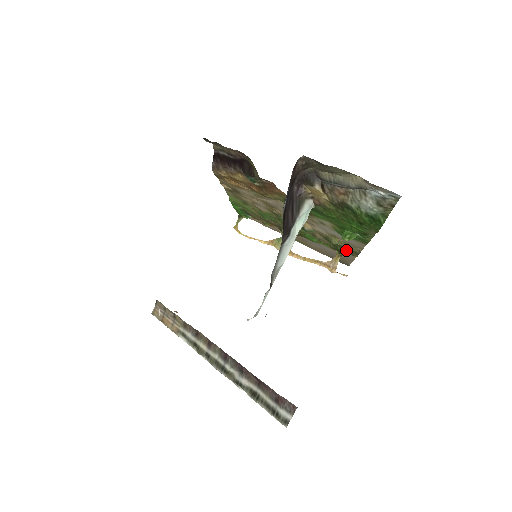
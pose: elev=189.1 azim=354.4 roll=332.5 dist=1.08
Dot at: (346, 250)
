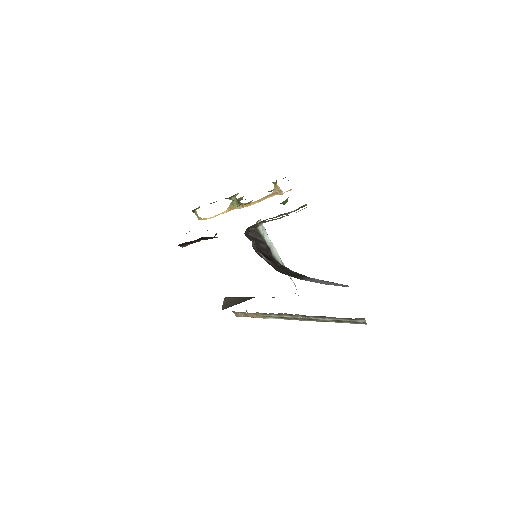
Dot at: occluded
